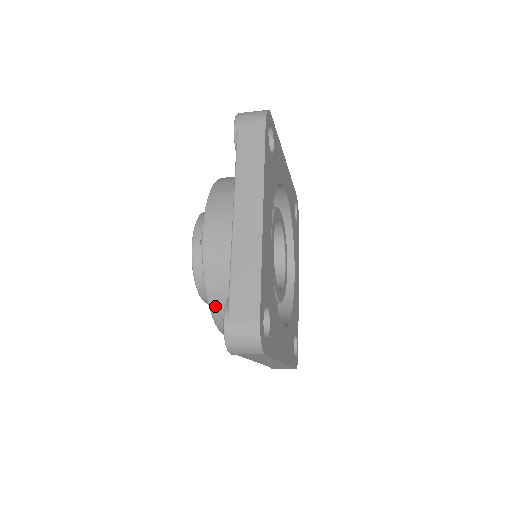
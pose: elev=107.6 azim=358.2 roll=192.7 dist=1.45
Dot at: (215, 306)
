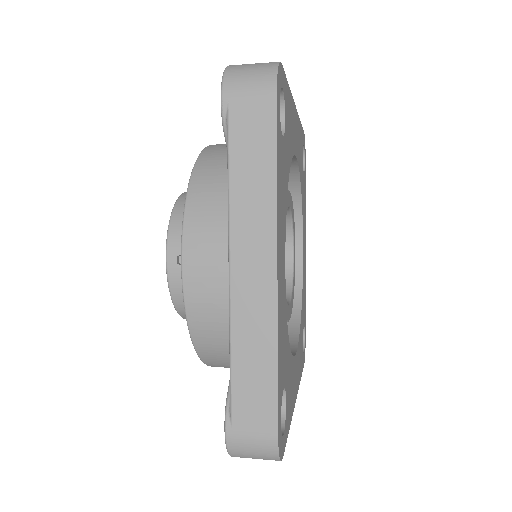
Dot at: (207, 357)
